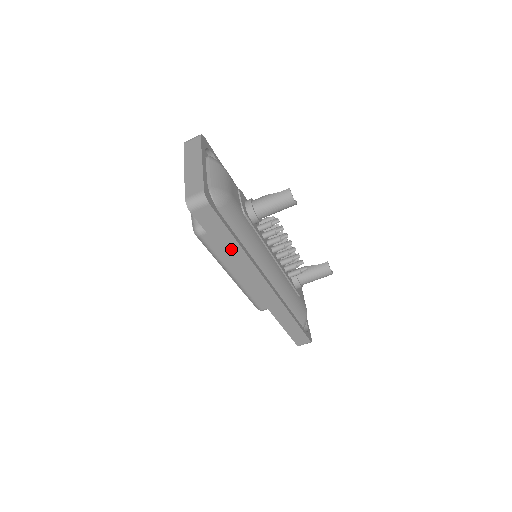
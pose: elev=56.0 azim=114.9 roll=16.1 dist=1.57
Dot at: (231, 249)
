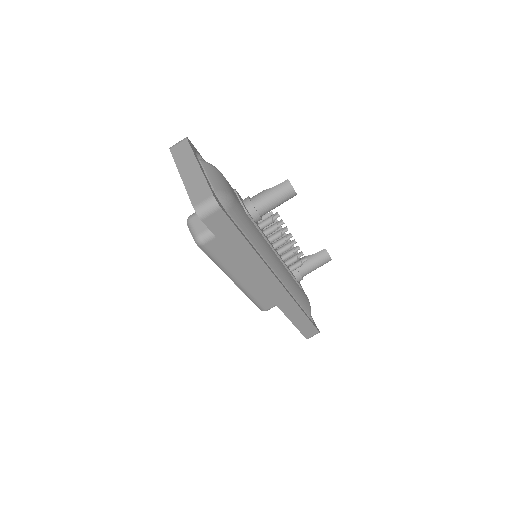
Dot at: (243, 253)
